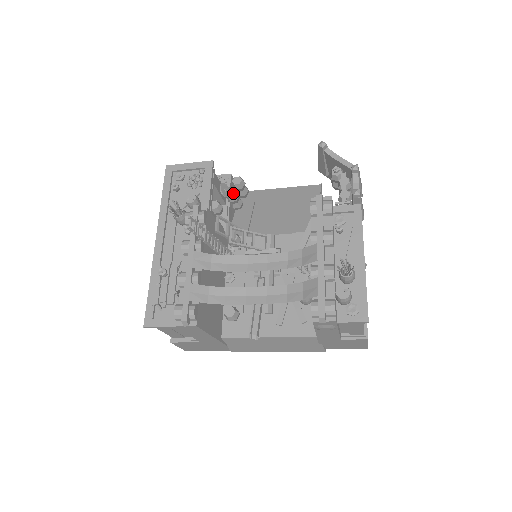
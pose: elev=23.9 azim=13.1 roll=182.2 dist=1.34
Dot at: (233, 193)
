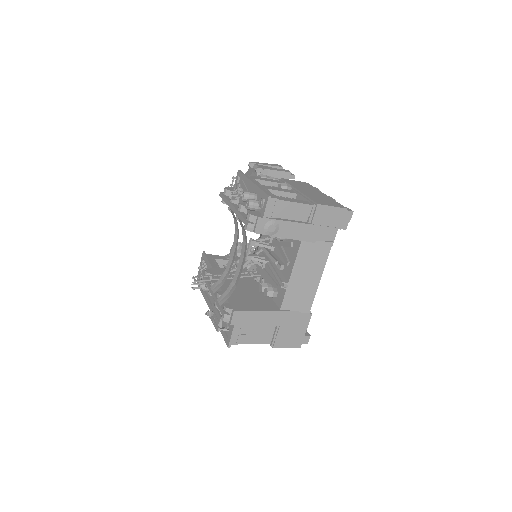
Dot at: (236, 252)
